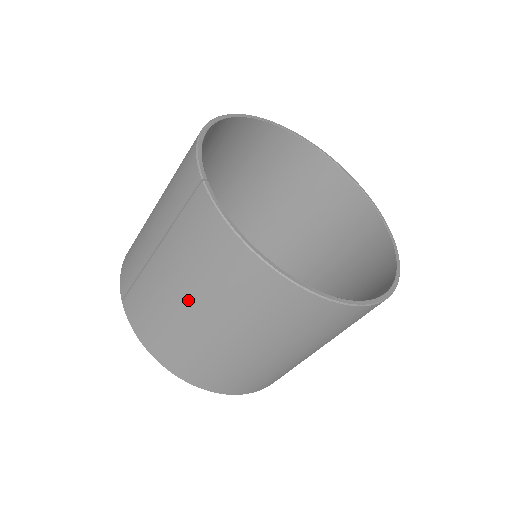
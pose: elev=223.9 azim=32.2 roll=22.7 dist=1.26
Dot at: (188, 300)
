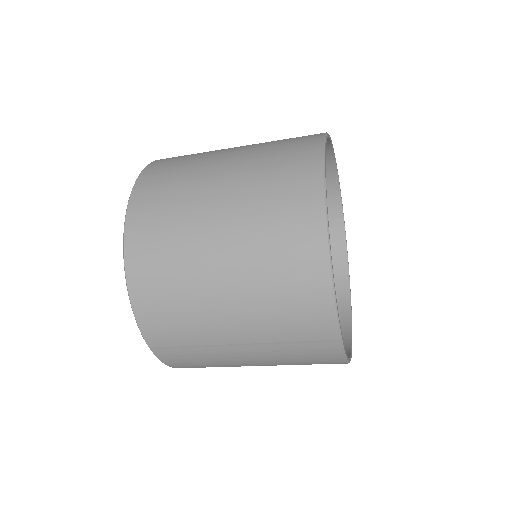
Dot at: occluded
